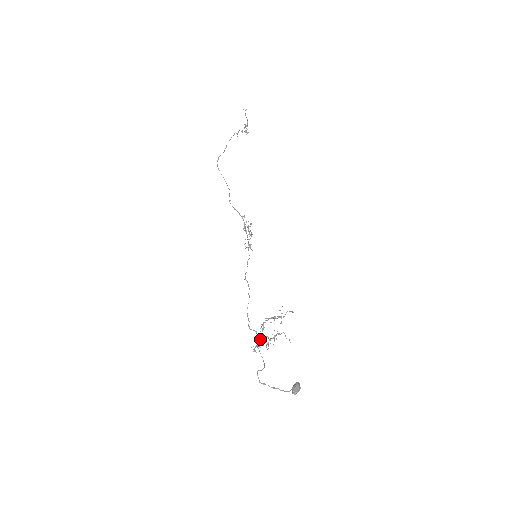
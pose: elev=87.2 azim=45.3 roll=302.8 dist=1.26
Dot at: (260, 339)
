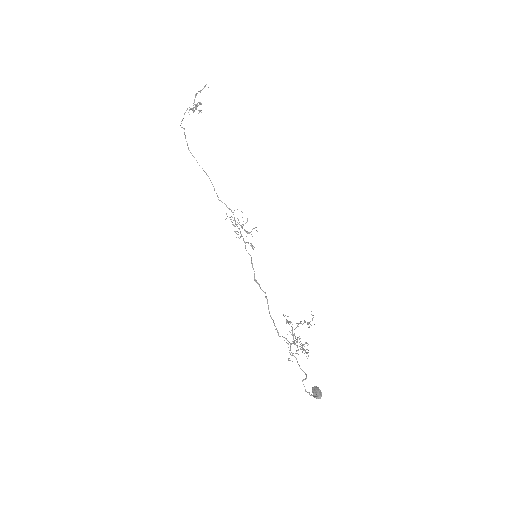
Dot at: (300, 346)
